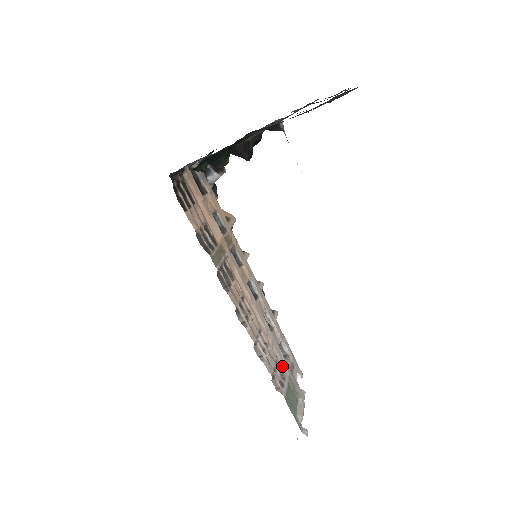
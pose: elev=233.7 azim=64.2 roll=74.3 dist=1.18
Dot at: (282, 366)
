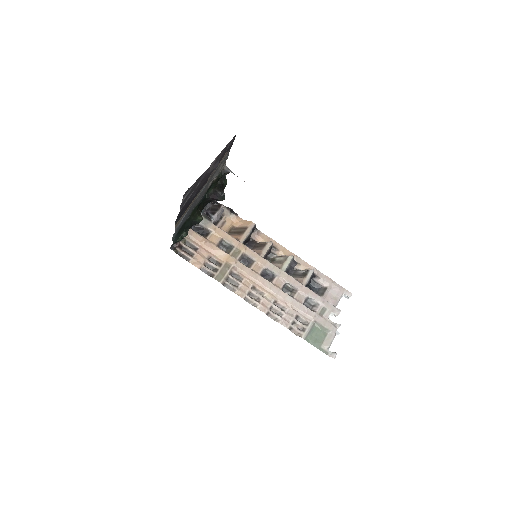
Dot at: (306, 316)
